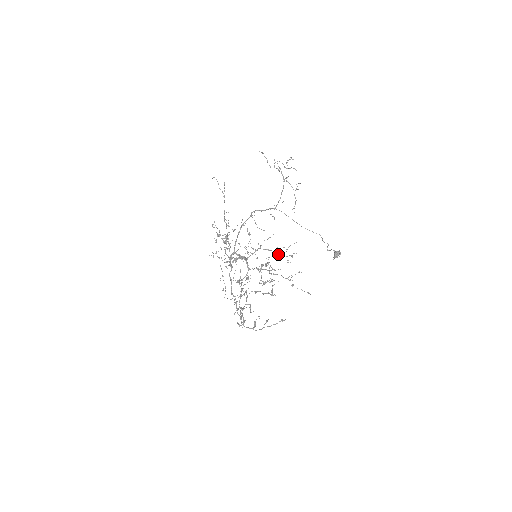
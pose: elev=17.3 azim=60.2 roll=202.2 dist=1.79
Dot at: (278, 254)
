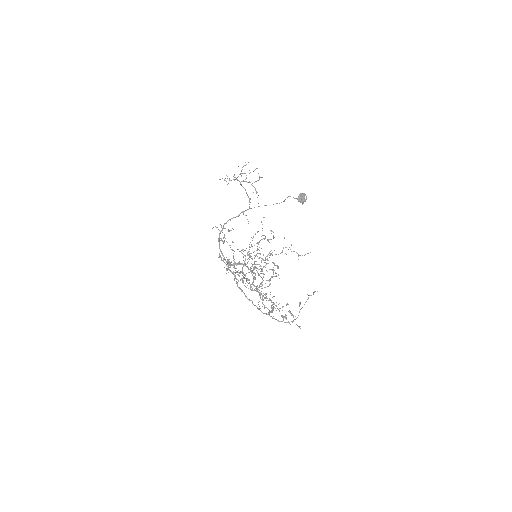
Dot at: occluded
